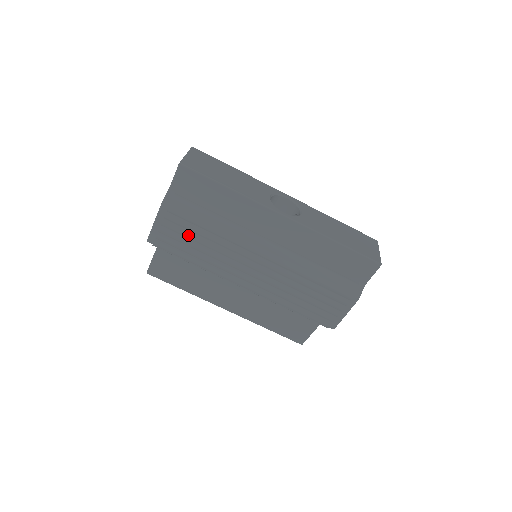
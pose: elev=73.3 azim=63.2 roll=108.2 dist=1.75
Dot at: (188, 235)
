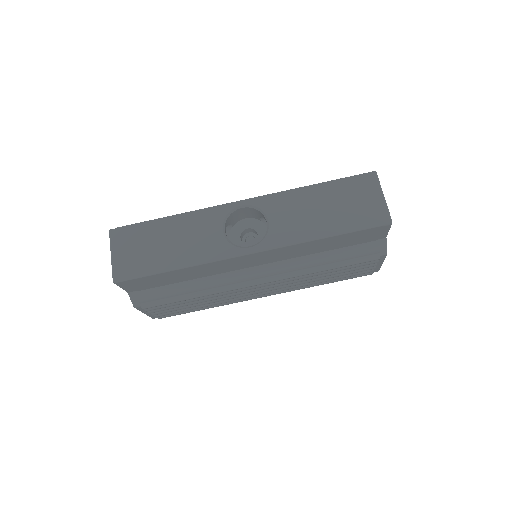
Dot at: (180, 307)
